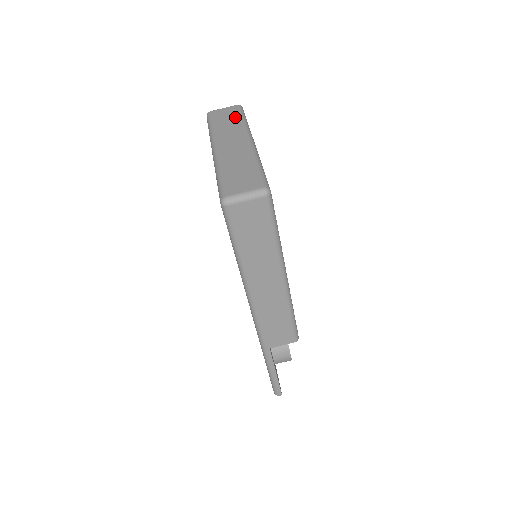
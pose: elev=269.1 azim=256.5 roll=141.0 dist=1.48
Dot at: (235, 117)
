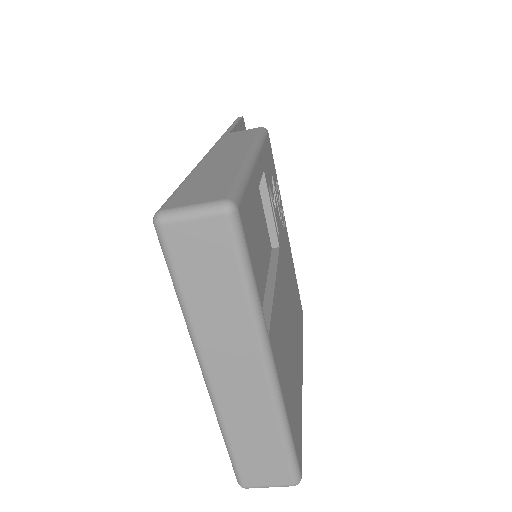
Dot at: (228, 279)
